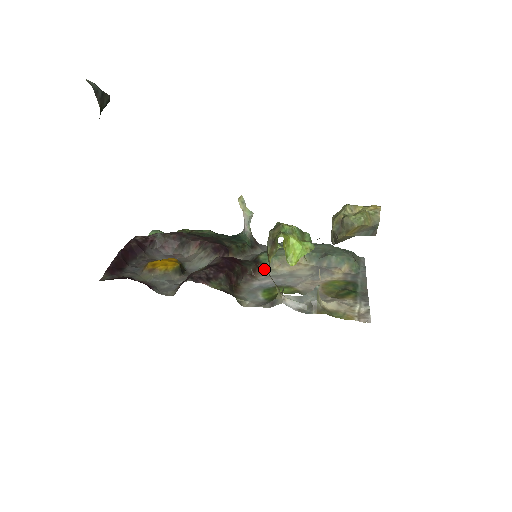
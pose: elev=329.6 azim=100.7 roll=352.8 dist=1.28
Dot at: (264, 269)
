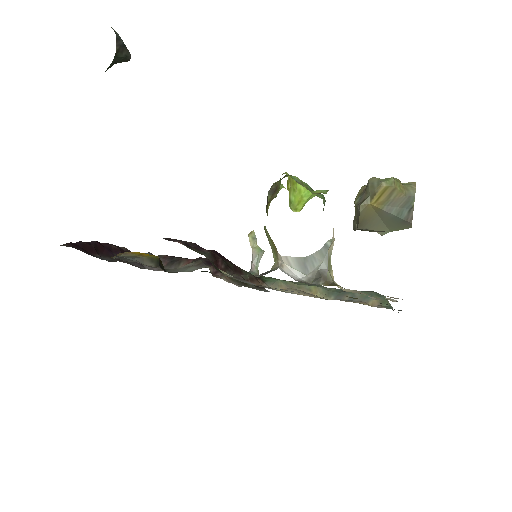
Dot at: (265, 285)
